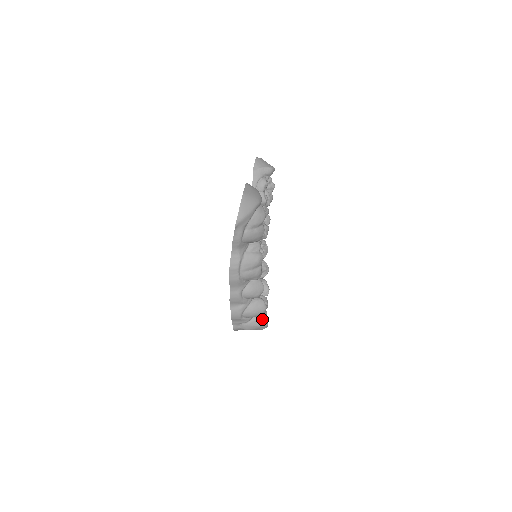
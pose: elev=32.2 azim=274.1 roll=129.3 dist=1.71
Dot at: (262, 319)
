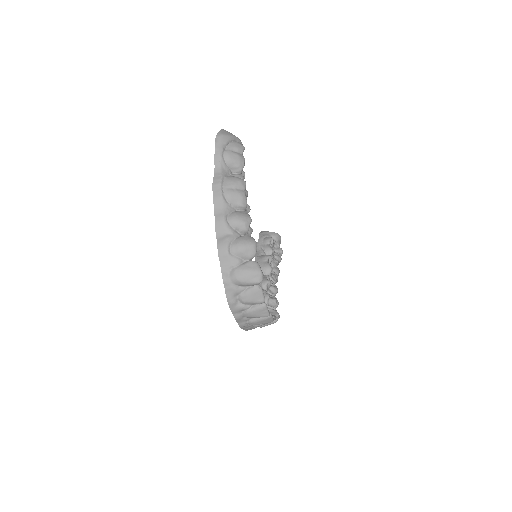
Dot at: (254, 263)
